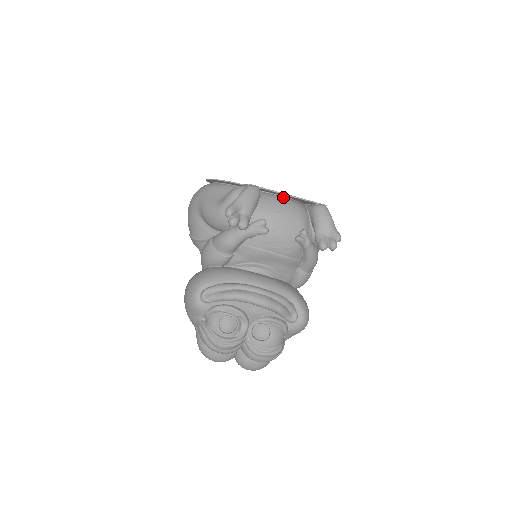
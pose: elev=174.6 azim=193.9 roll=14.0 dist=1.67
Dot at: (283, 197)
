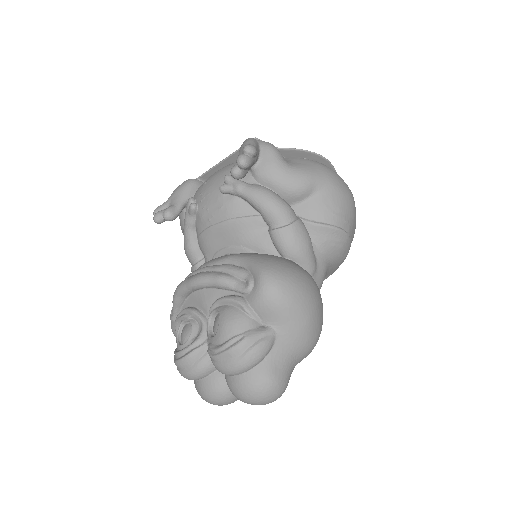
Dot at: occluded
